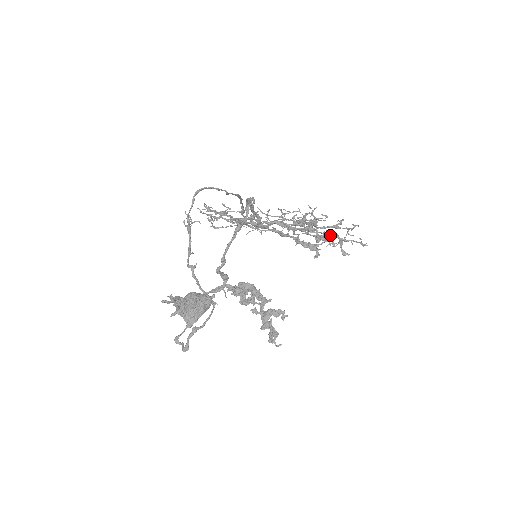
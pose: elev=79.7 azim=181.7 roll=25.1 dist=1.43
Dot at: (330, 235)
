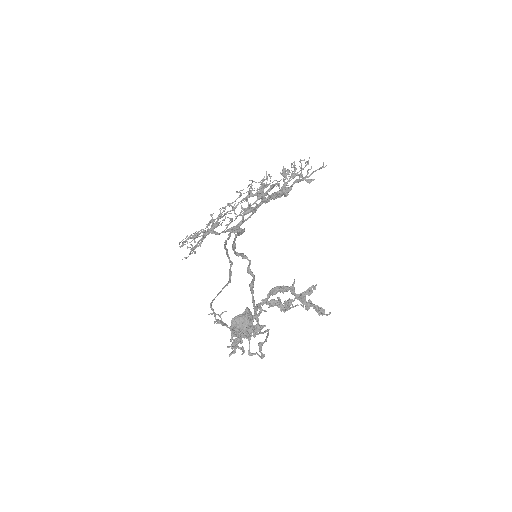
Dot at: (293, 184)
